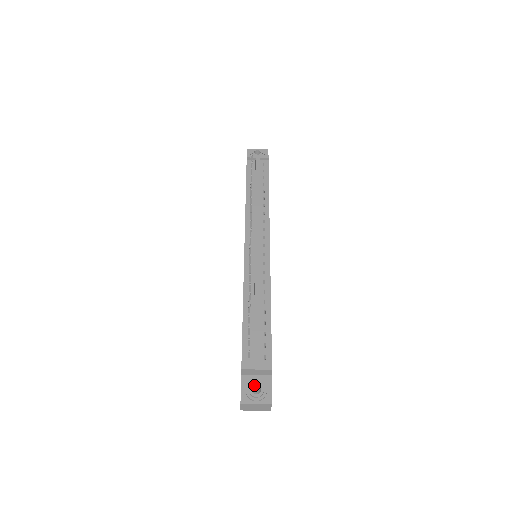
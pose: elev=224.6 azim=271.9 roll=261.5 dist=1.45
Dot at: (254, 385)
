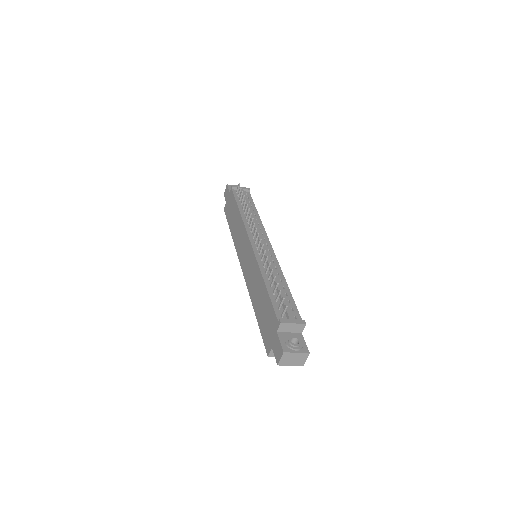
Dot at: (291, 338)
